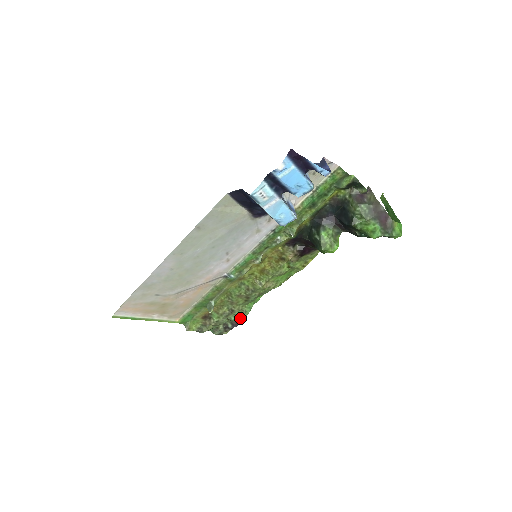
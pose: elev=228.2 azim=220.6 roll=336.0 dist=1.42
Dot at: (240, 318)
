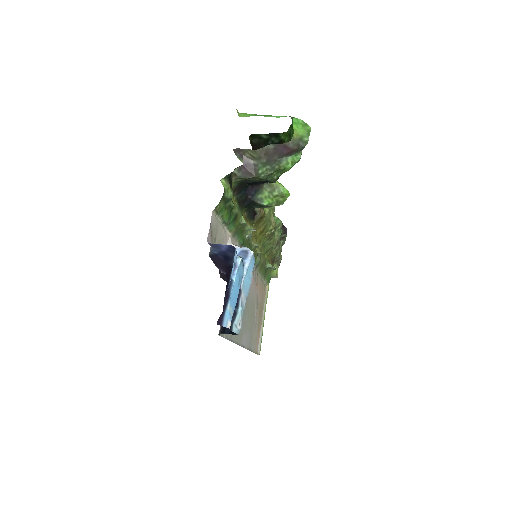
Dot at: (282, 228)
